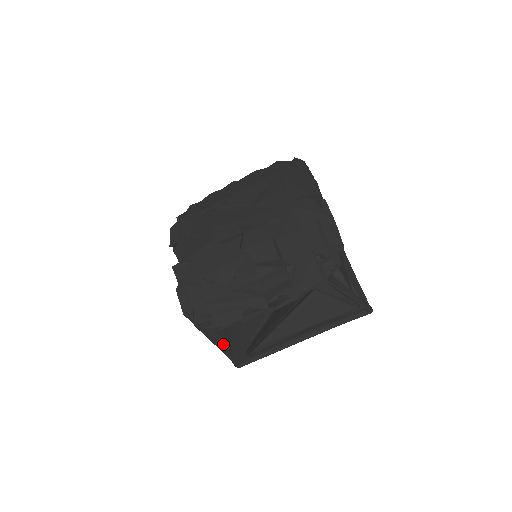
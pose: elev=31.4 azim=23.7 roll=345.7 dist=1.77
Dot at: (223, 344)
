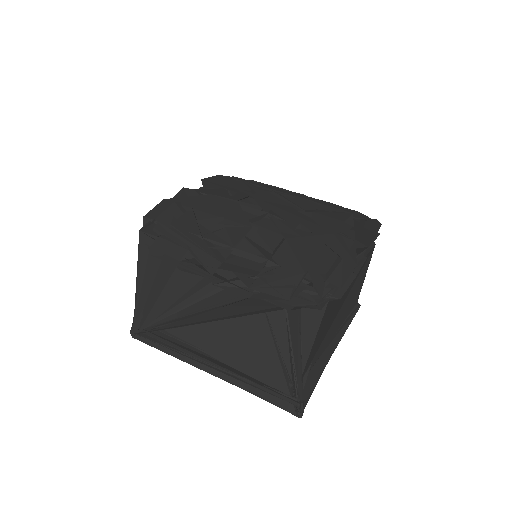
Dot at: occluded
